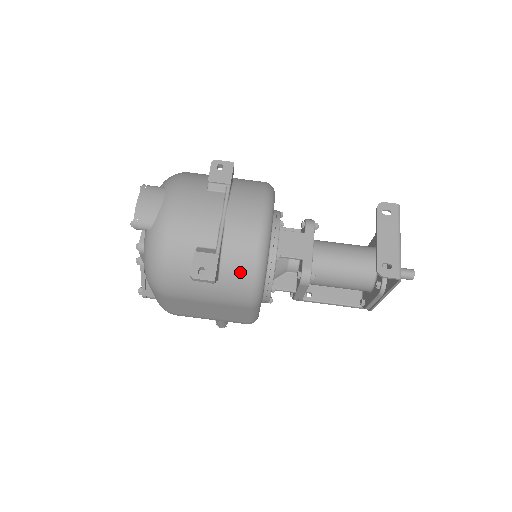
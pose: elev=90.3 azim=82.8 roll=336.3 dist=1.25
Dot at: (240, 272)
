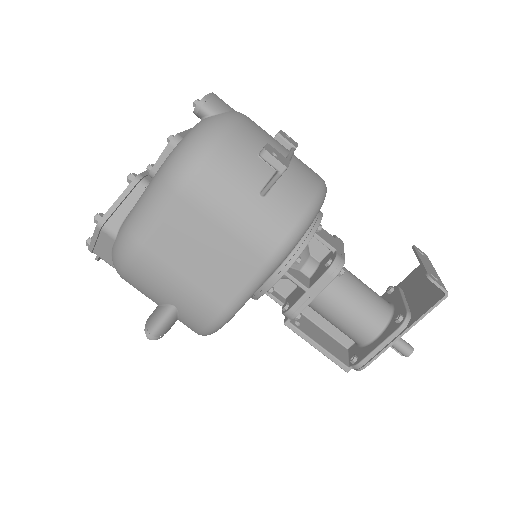
Dot at: (292, 202)
